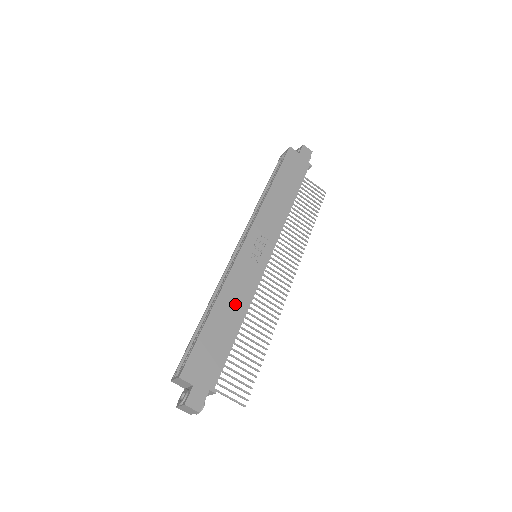
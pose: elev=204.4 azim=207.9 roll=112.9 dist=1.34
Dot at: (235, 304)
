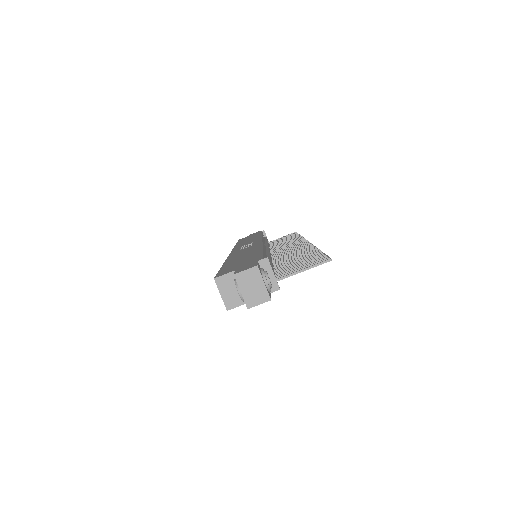
Dot at: (246, 253)
